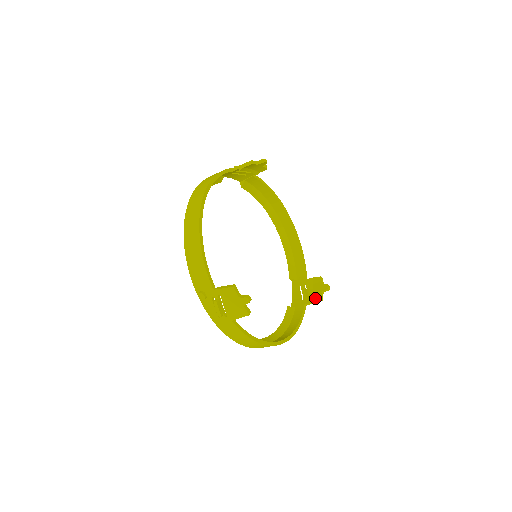
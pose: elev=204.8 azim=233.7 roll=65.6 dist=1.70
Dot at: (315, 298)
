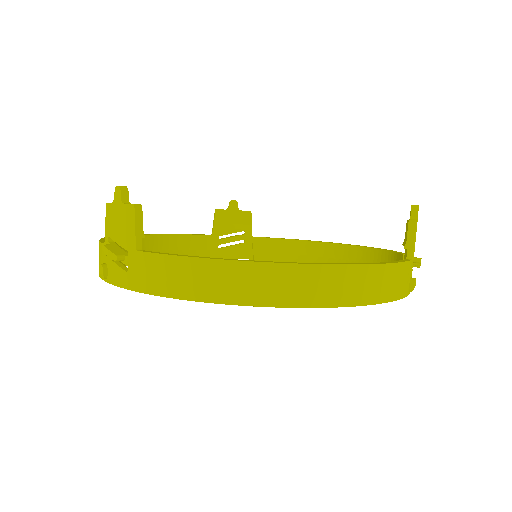
Dot at: (407, 234)
